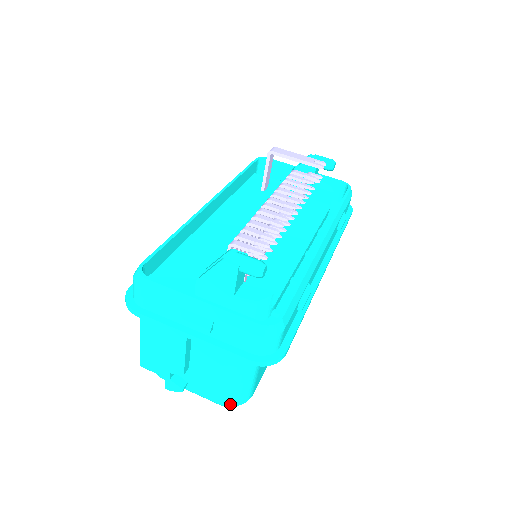
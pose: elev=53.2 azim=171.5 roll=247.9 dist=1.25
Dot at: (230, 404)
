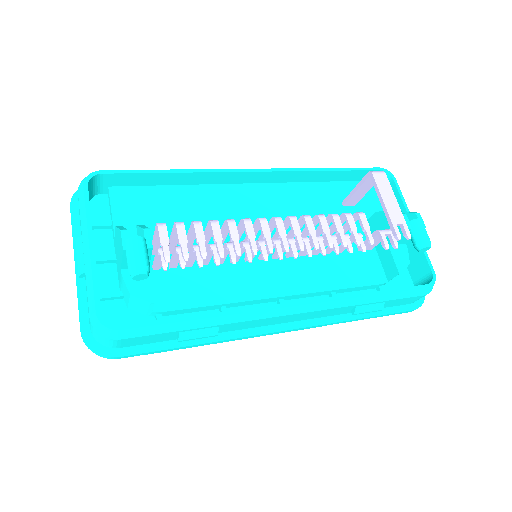
Dot at: occluded
